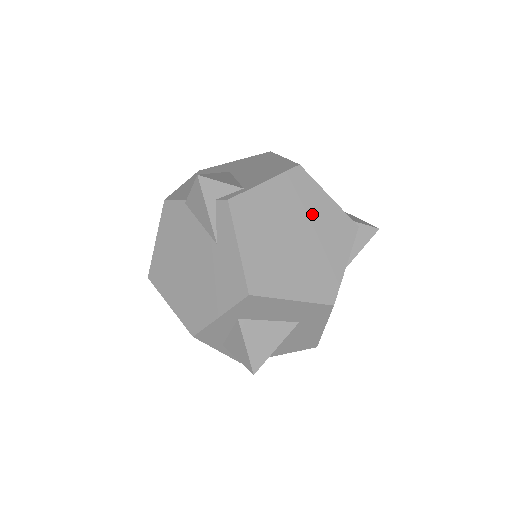
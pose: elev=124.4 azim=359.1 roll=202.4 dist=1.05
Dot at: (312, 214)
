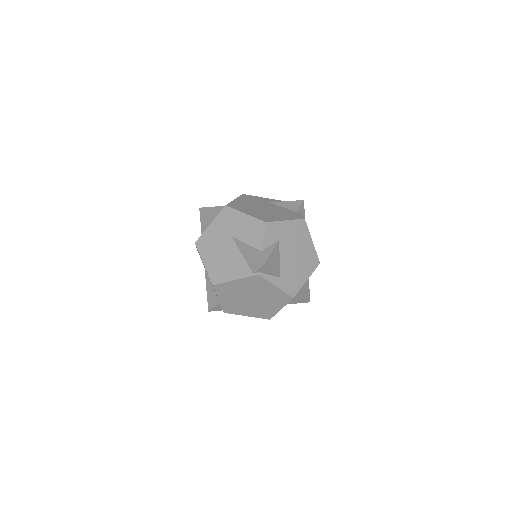
Dot at: (242, 290)
